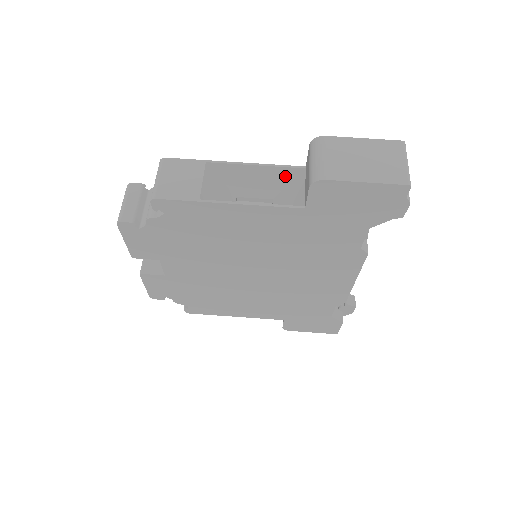
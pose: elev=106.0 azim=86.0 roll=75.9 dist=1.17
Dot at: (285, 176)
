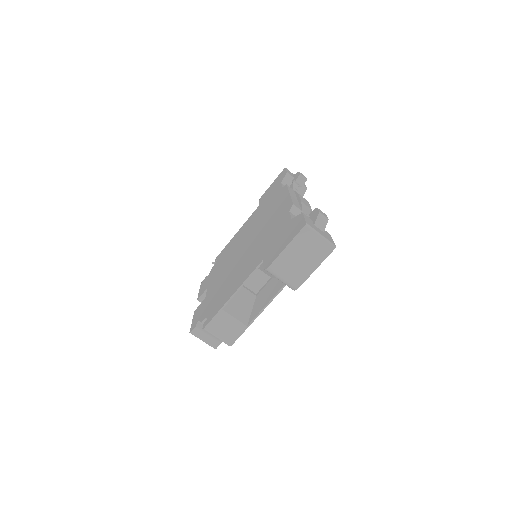
Dot at: occluded
